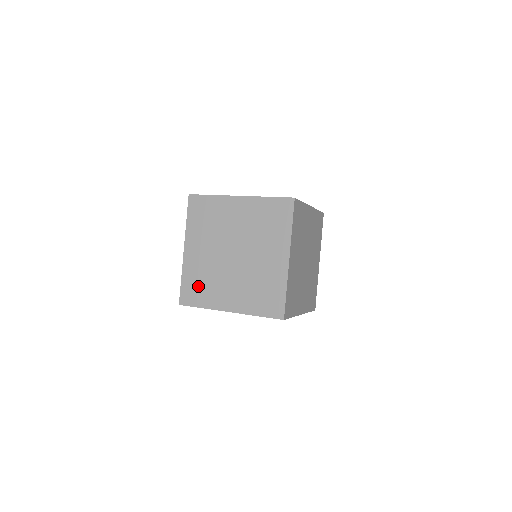
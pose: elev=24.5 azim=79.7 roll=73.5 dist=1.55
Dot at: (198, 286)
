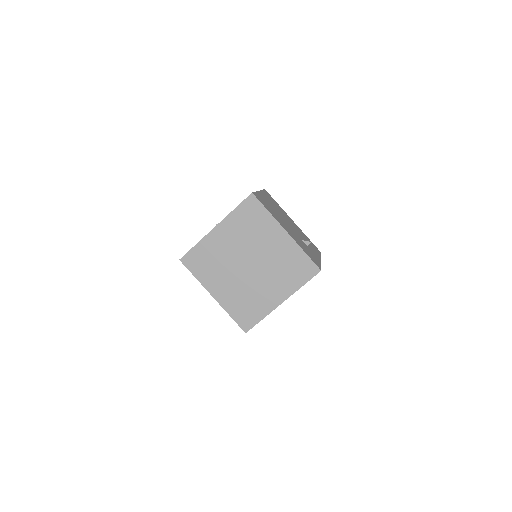
Dot at: (205, 261)
